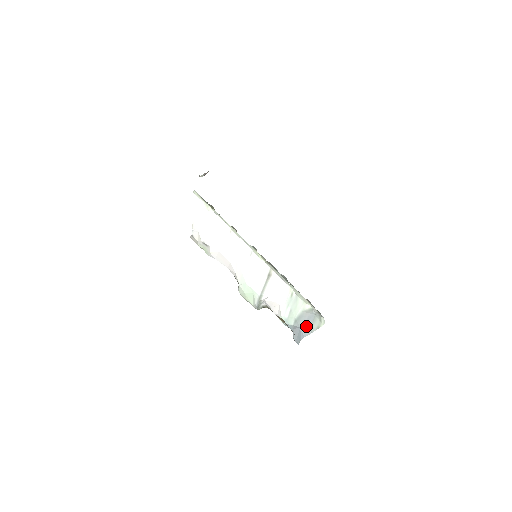
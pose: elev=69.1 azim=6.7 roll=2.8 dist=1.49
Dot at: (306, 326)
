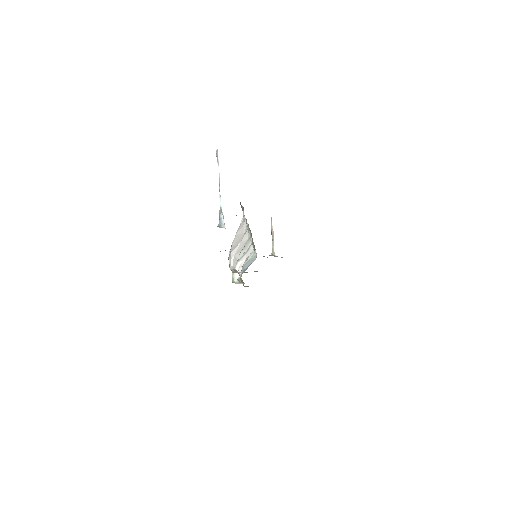
Dot at: occluded
